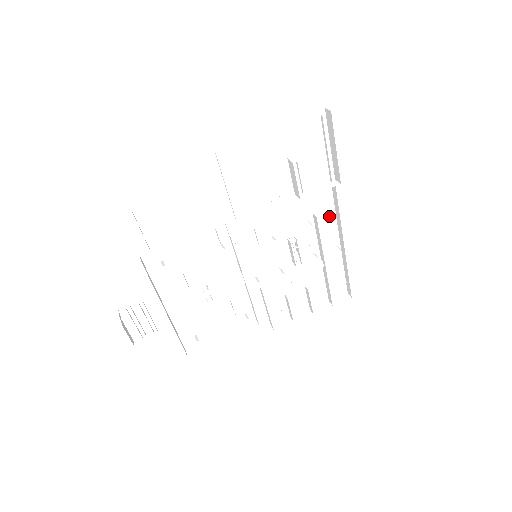
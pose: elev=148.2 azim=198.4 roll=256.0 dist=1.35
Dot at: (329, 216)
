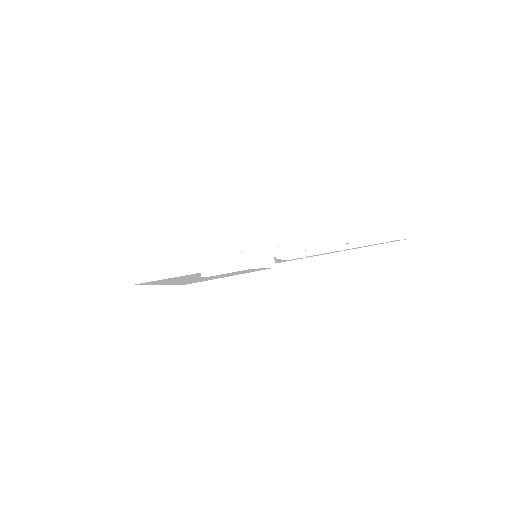
Dot at: (304, 245)
